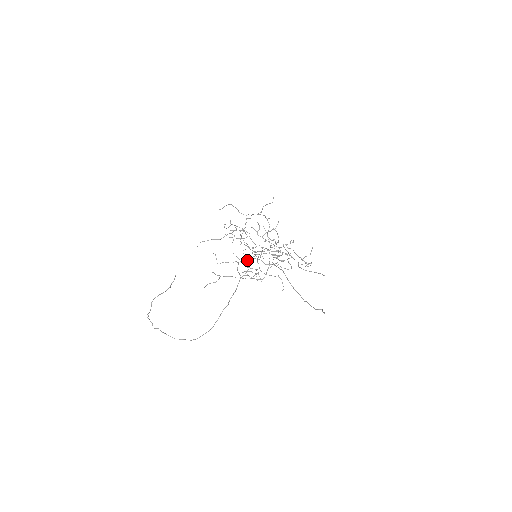
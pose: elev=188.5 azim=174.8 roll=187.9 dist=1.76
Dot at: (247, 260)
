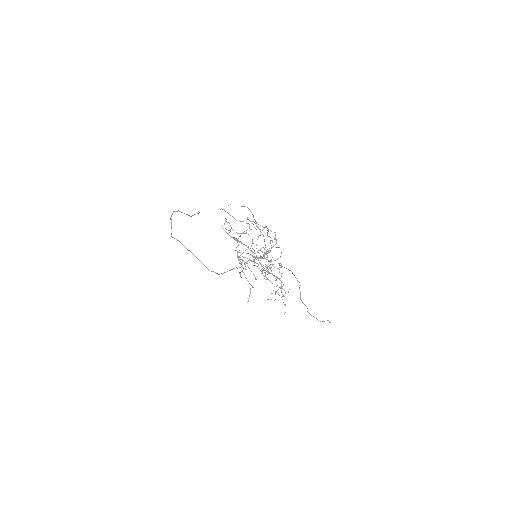
Dot at: occluded
